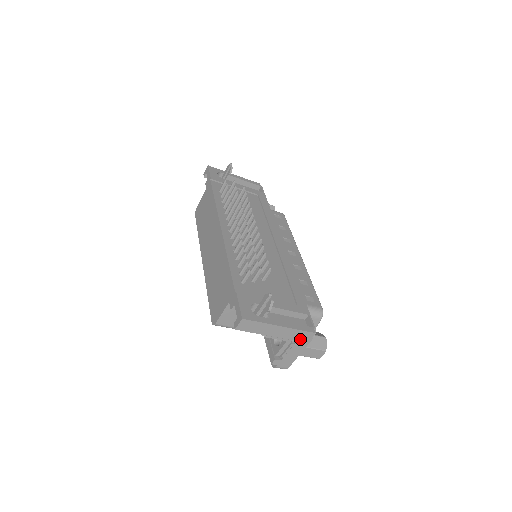
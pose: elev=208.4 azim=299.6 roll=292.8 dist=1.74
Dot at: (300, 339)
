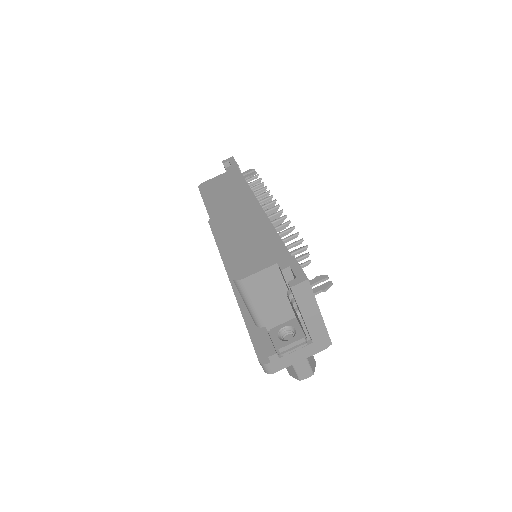
Dot at: (316, 342)
